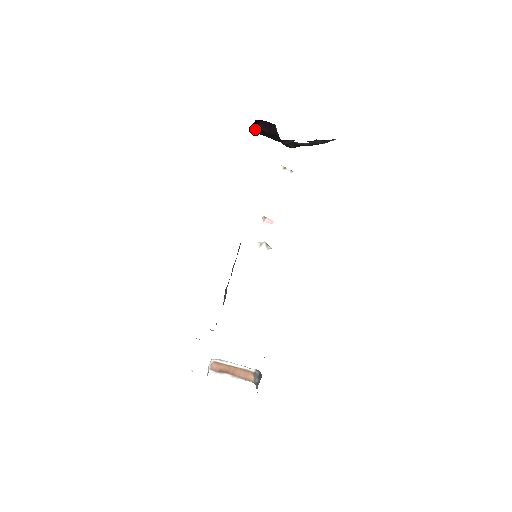
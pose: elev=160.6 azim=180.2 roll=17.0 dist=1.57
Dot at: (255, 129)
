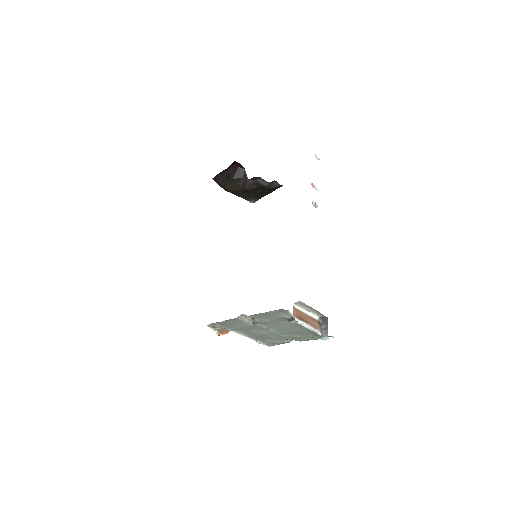
Dot at: (220, 175)
